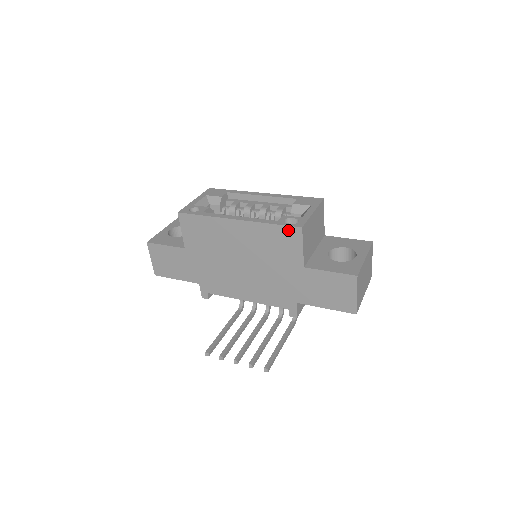
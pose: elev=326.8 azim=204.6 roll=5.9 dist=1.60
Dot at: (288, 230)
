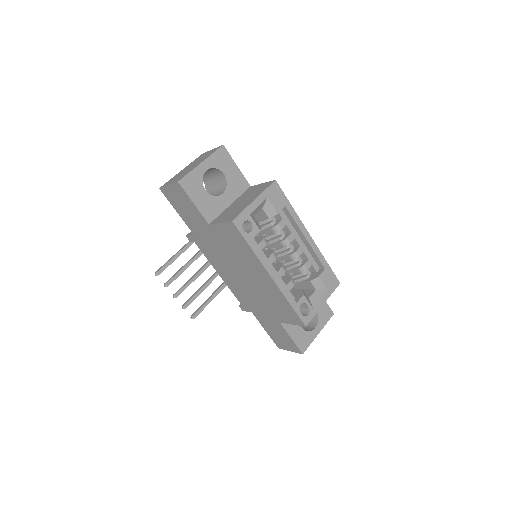
Dot at: (296, 316)
